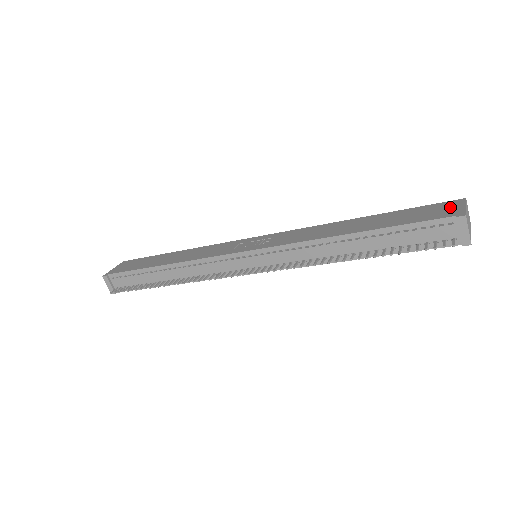
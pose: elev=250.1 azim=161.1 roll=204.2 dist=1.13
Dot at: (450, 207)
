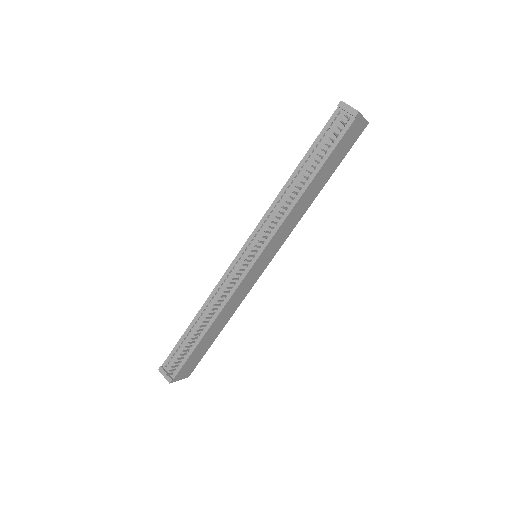
Dot at: occluded
